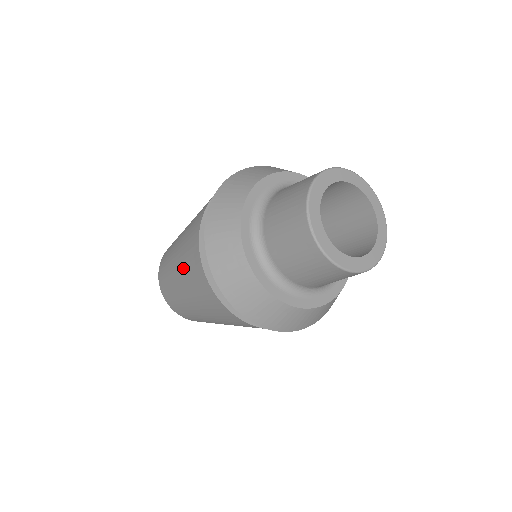
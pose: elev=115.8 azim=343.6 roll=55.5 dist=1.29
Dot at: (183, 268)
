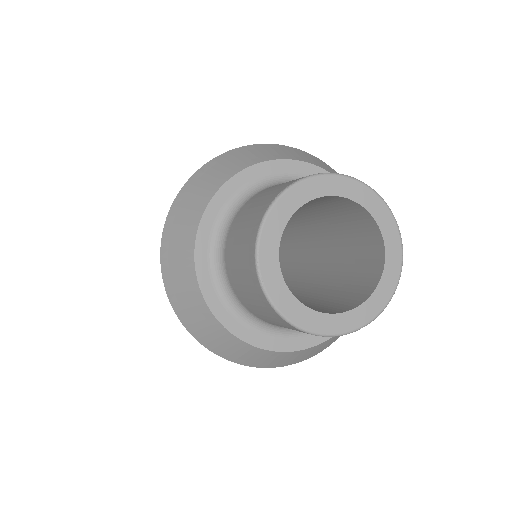
Dot at: occluded
